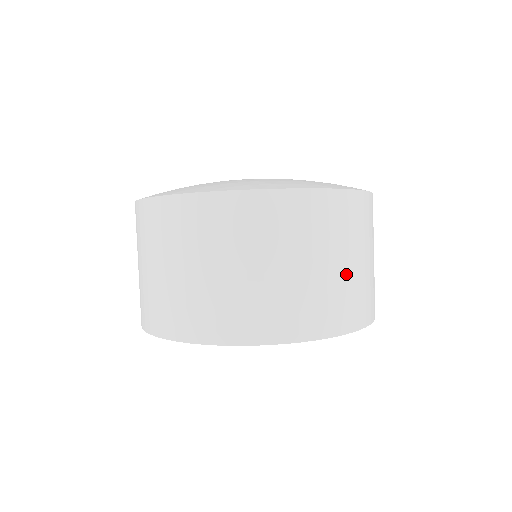
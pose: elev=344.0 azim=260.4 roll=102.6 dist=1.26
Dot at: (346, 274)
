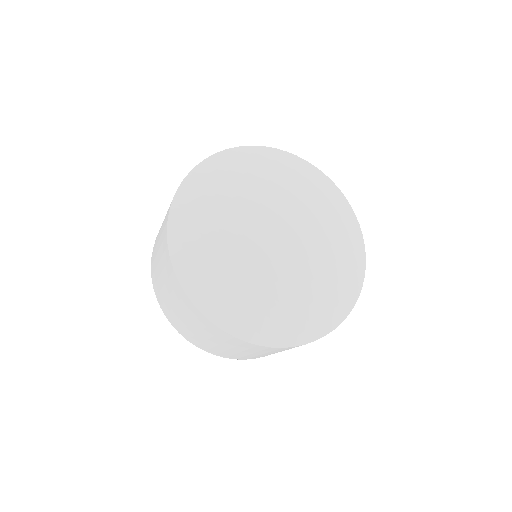
Dot at: occluded
